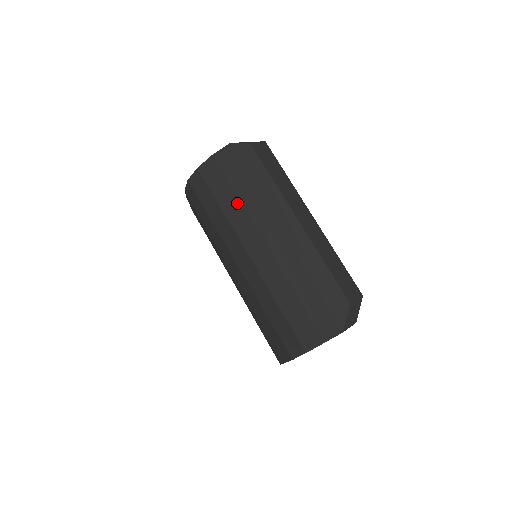
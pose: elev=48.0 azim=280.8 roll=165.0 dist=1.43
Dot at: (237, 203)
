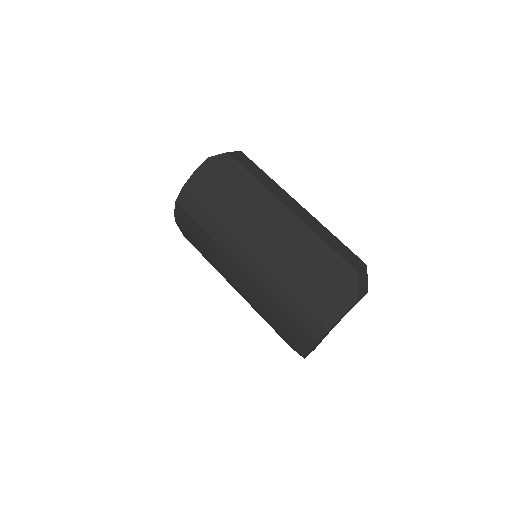
Dot at: (227, 208)
